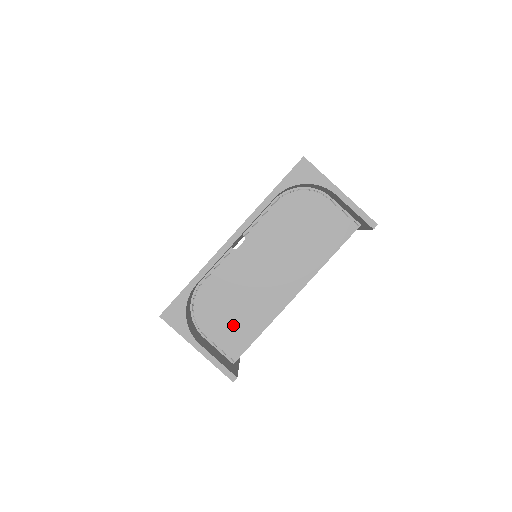
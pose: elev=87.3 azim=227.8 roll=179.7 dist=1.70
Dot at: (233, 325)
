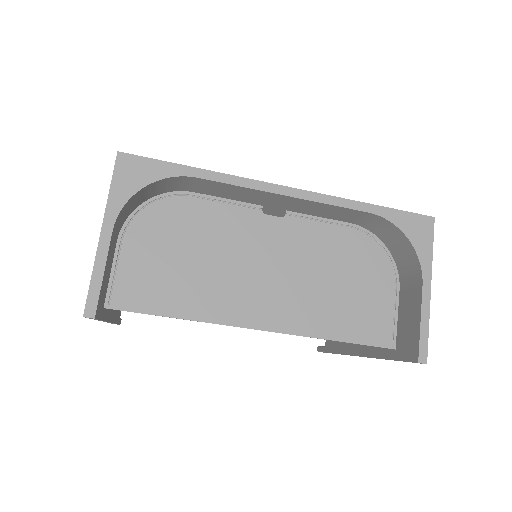
Dot at: (162, 271)
